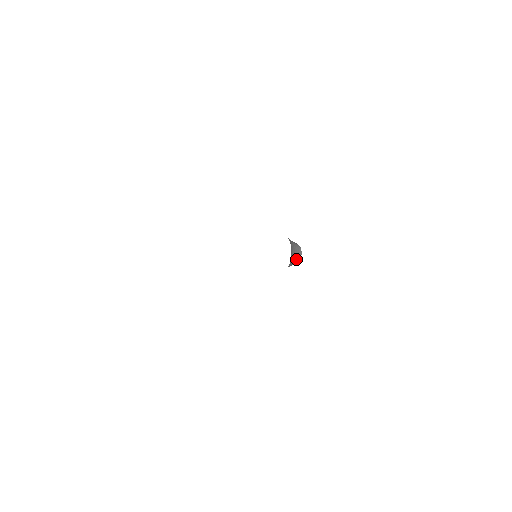
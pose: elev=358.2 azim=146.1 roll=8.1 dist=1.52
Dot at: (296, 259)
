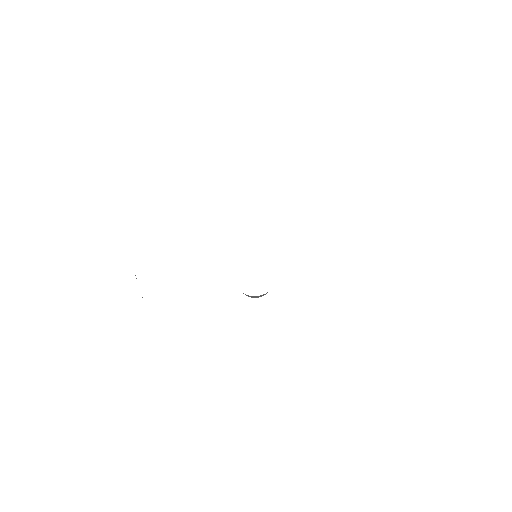
Dot at: occluded
